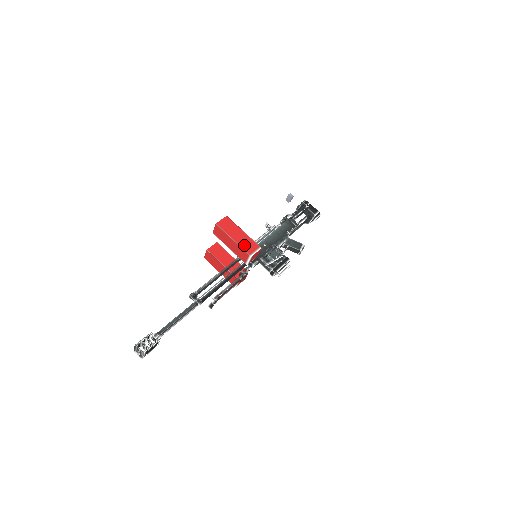
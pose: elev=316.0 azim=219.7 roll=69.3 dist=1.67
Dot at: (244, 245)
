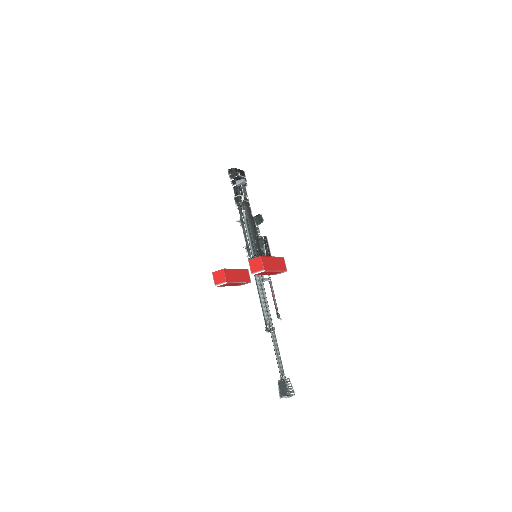
Dot at: (281, 267)
